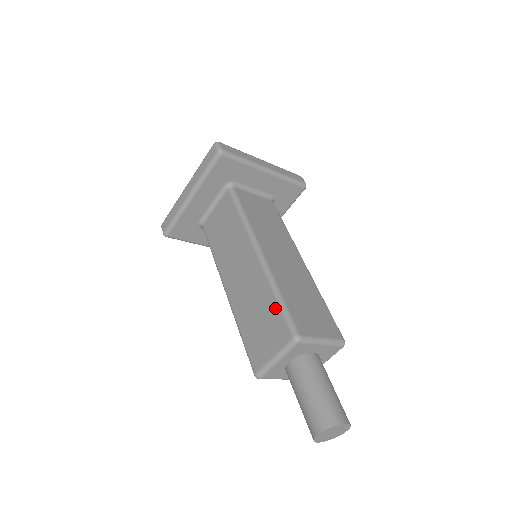
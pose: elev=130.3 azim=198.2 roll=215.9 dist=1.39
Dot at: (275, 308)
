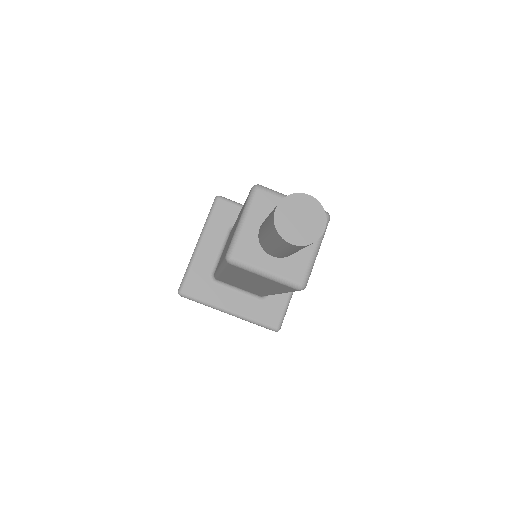
Dot at: (244, 203)
